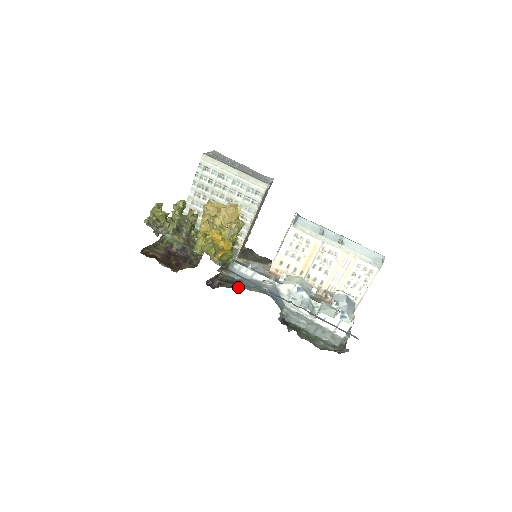
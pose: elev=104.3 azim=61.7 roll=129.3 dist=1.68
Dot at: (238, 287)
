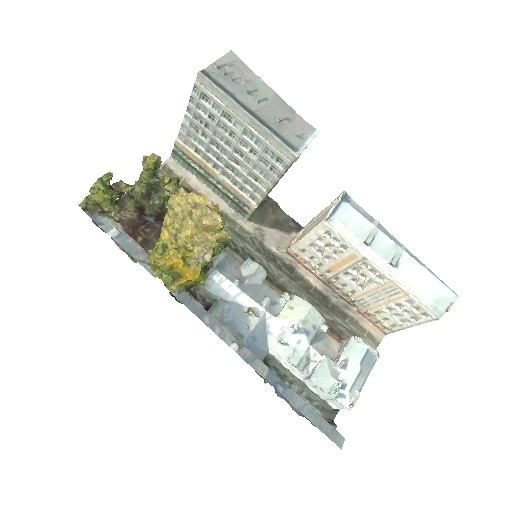
Dot at: occluded
